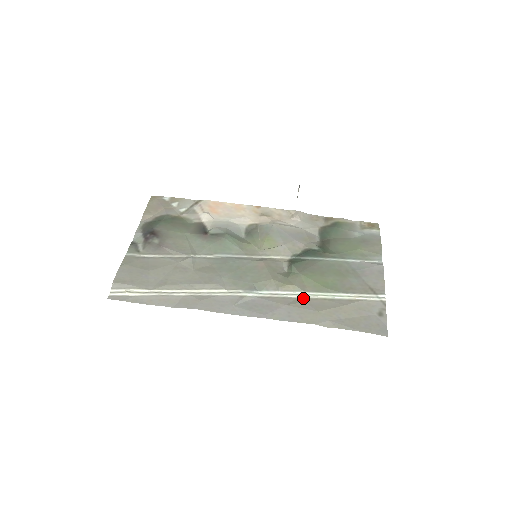
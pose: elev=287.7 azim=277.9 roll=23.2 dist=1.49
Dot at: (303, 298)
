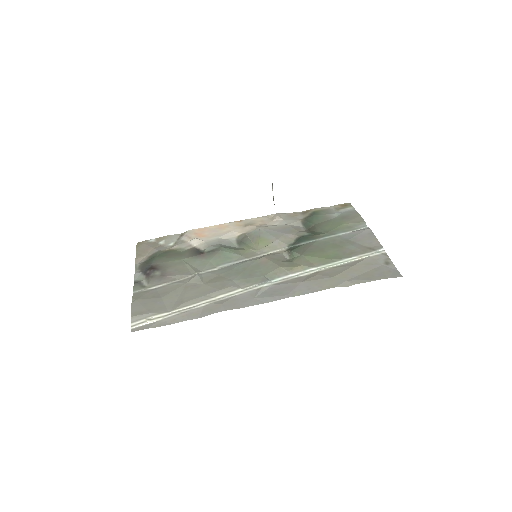
Dot at: (314, 273)
